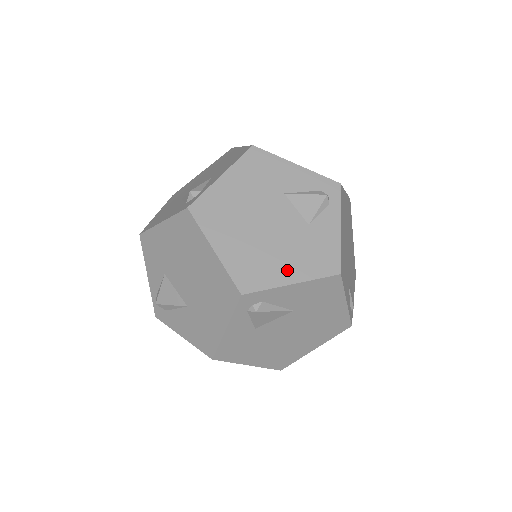
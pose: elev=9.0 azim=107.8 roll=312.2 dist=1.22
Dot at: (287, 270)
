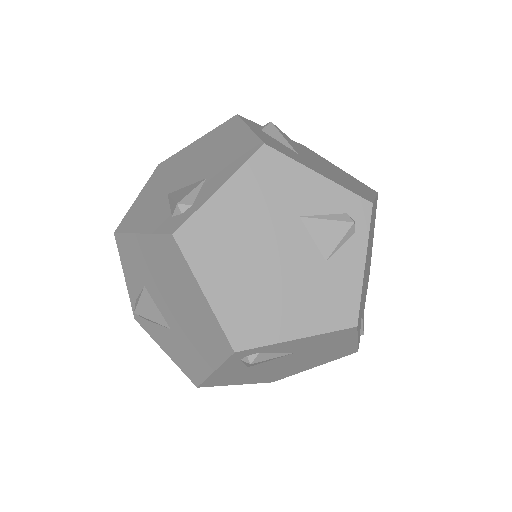
Dot at: (293, 321)
